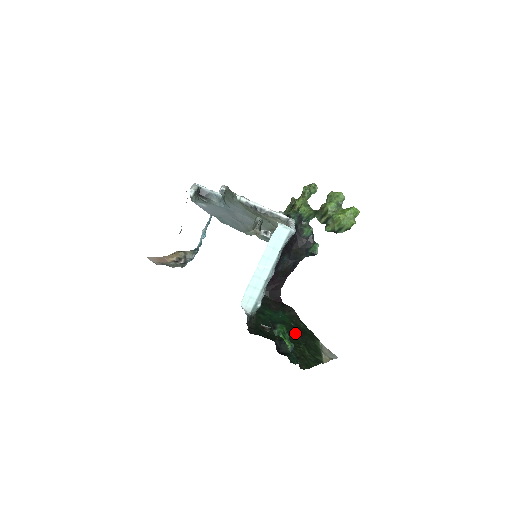
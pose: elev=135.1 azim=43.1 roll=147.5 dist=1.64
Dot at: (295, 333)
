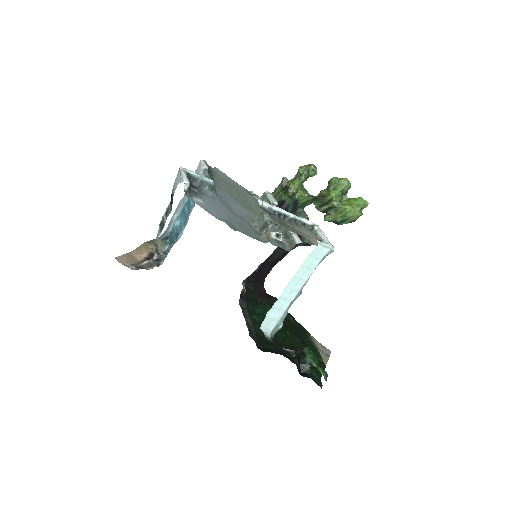
Dot at: (291, 333)
